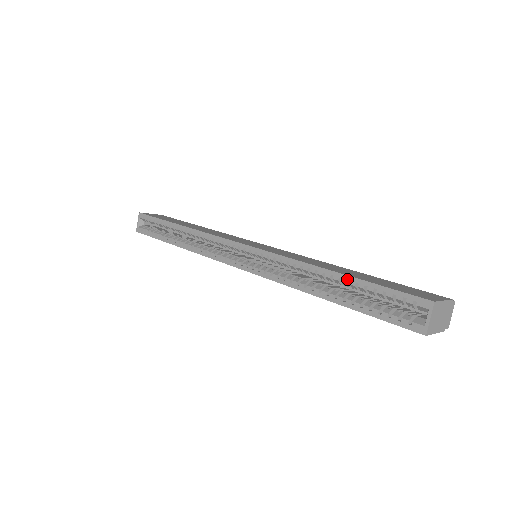
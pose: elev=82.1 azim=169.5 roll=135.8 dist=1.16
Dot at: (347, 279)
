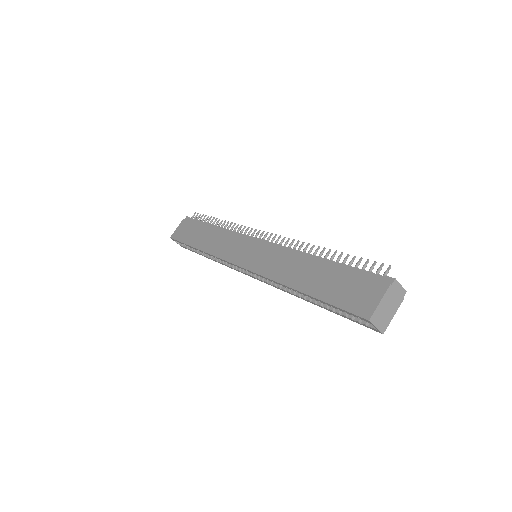
Dot at: (311, 298)
